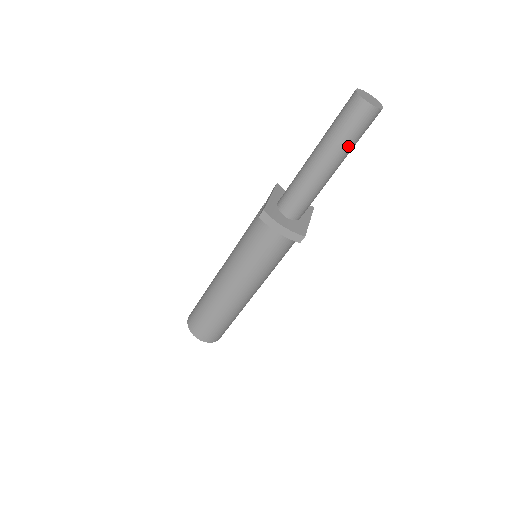
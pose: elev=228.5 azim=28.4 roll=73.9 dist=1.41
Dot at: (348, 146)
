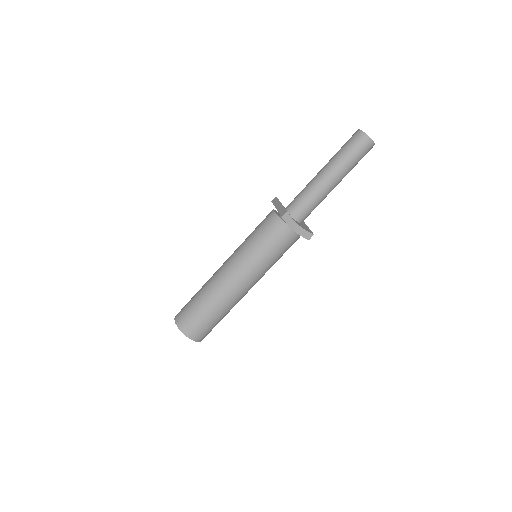
Dot at: (351, 168)
